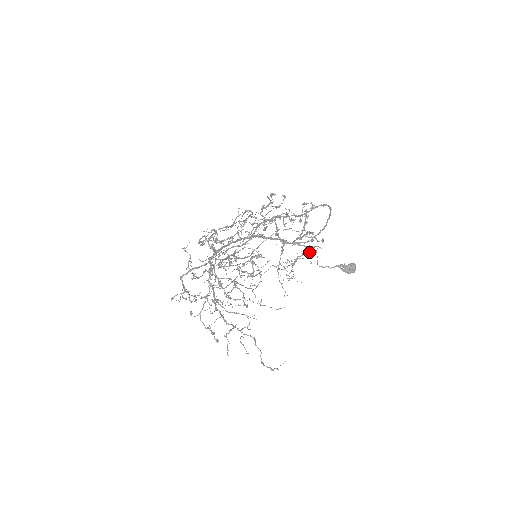
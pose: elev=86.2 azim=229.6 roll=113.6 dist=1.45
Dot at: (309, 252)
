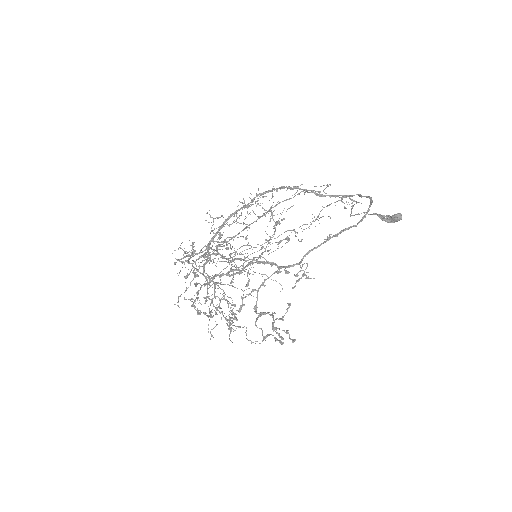
Dot at: (279, 341)
